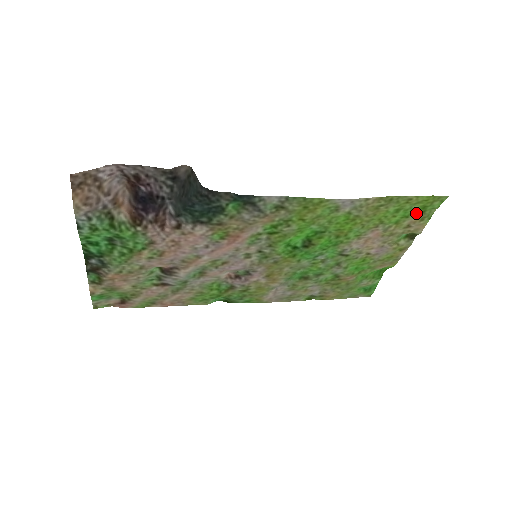
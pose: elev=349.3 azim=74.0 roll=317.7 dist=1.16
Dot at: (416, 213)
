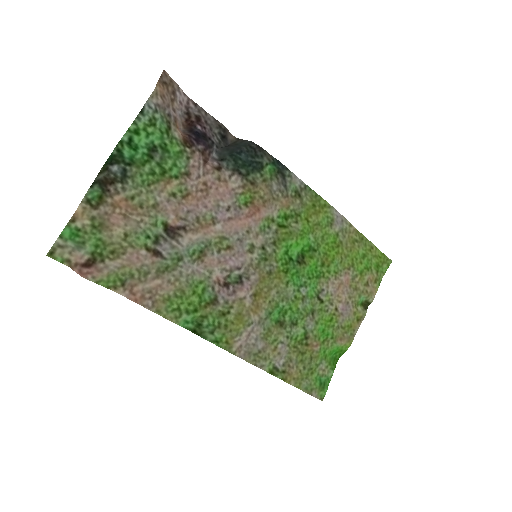
Dot at: (373, 270)
